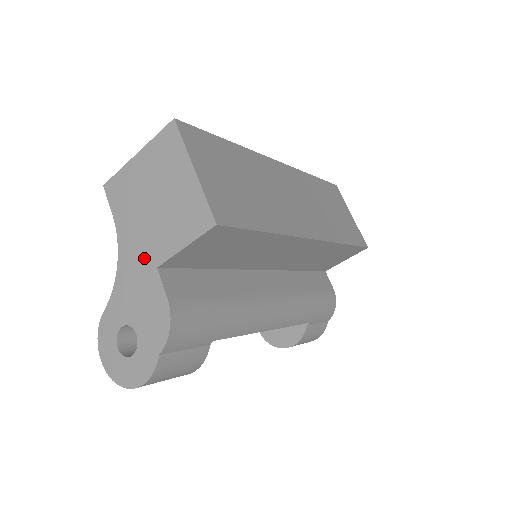
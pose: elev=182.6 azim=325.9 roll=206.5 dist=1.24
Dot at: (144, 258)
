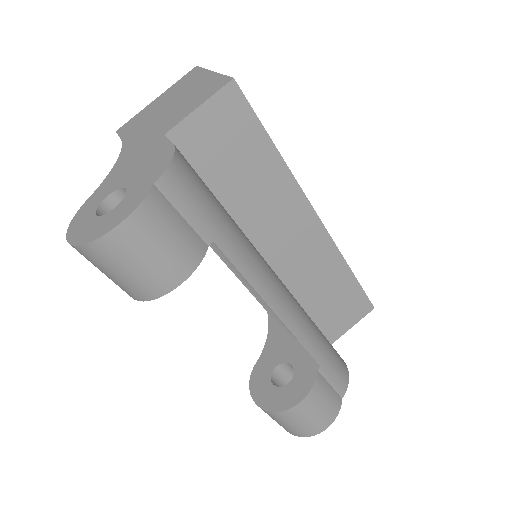
Dot at: (150, 138)
